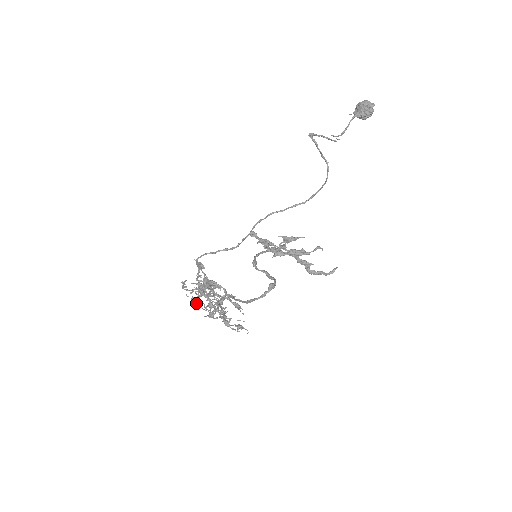
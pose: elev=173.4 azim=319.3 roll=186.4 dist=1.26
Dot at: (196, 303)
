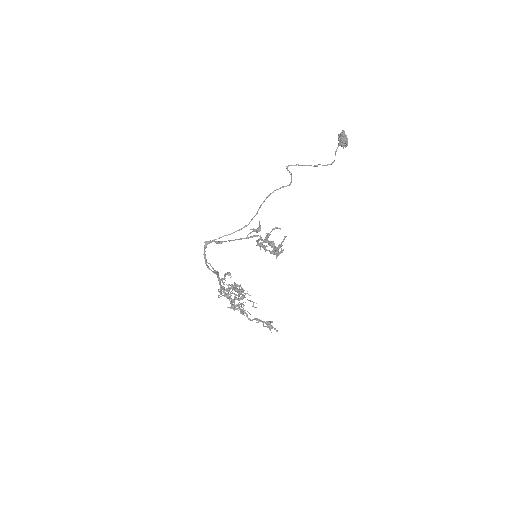
Dot at: (231, 305)
